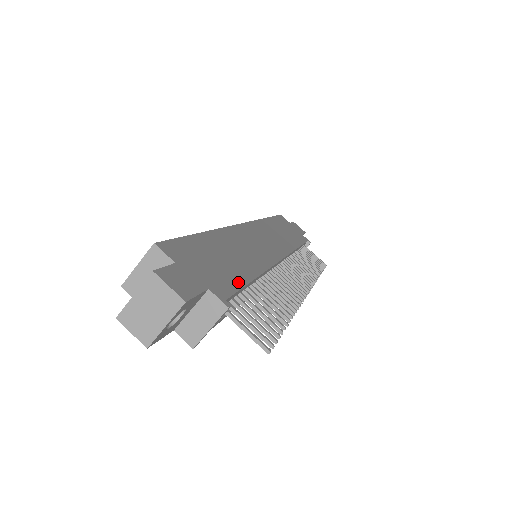
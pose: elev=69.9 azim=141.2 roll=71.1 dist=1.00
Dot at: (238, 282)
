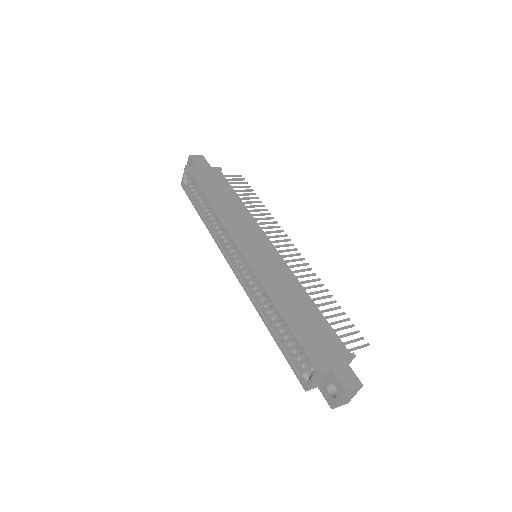
Dot at: (327, 327)
